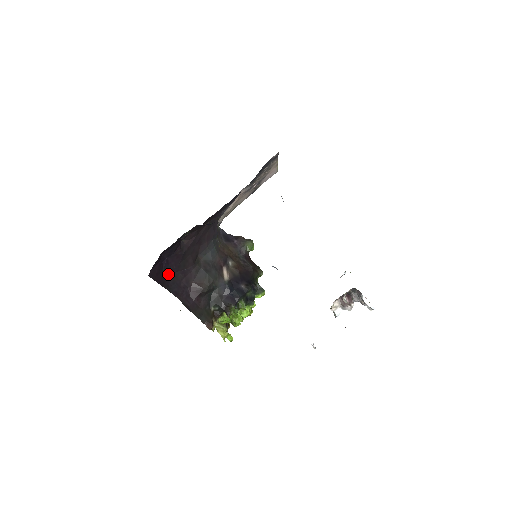
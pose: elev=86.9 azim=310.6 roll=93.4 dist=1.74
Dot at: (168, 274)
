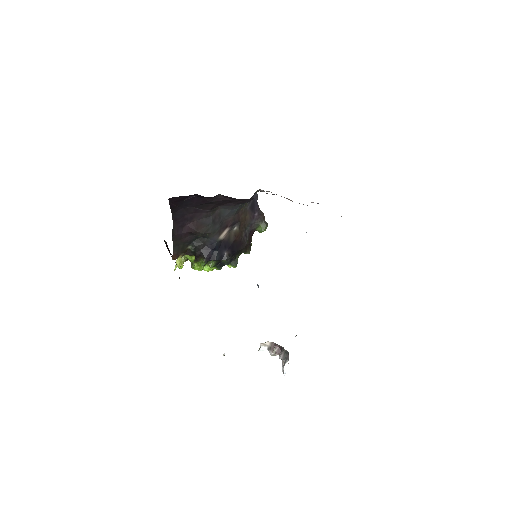
Dot at: (184, 204)
